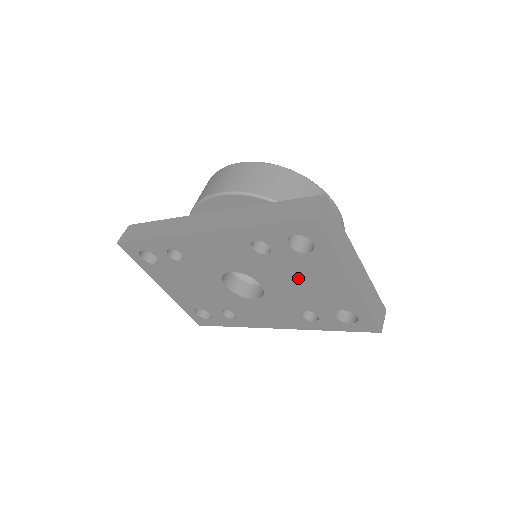
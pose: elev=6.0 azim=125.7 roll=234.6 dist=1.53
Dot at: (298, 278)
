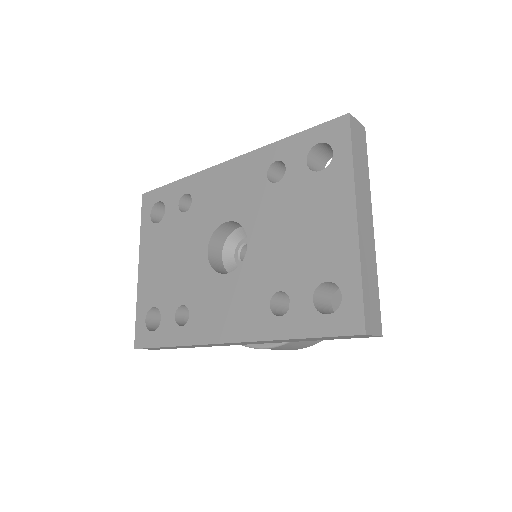
Dot at: (295, 220)
